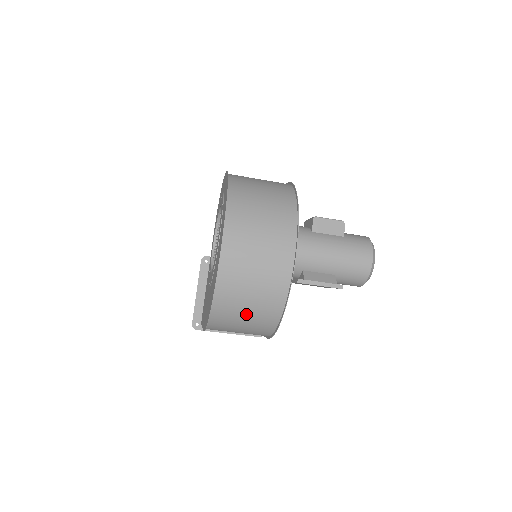
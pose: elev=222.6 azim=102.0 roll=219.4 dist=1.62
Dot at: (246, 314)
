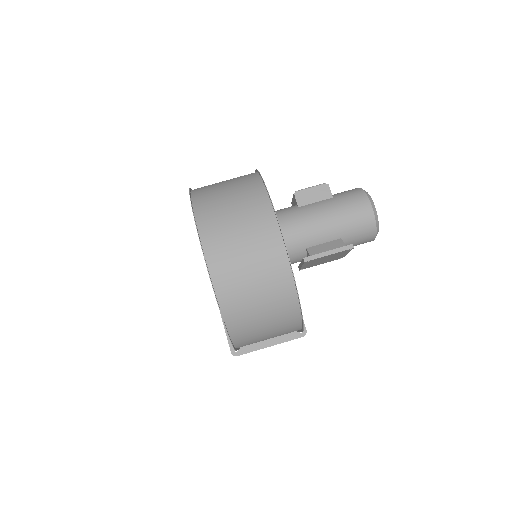
Dot at: (262, 313)
